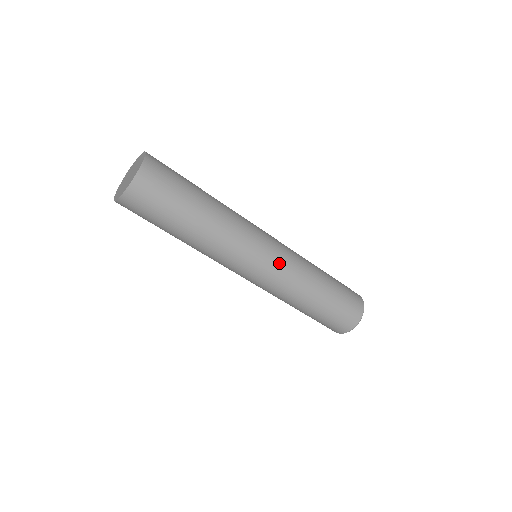
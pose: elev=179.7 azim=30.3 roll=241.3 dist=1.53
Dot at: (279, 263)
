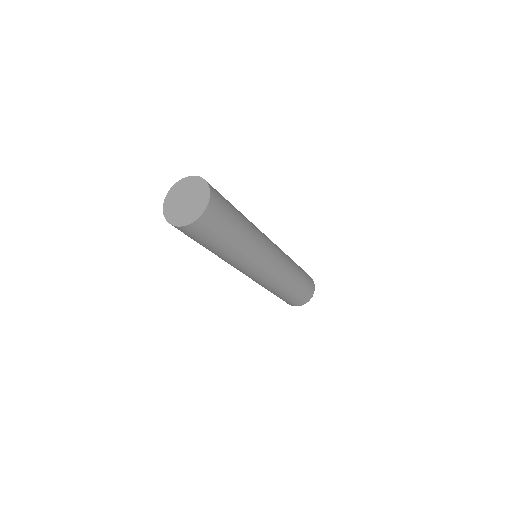
Dot at: (280, 261)
